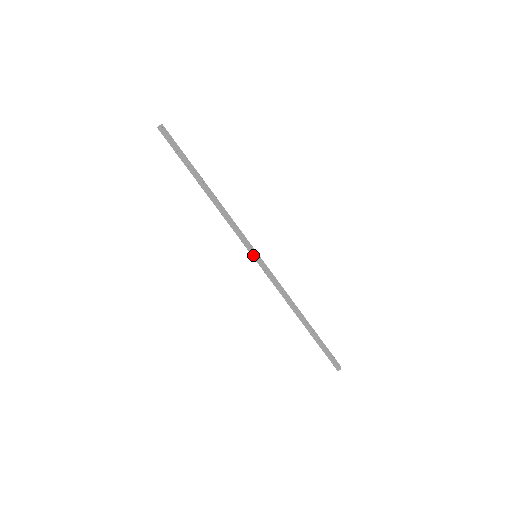
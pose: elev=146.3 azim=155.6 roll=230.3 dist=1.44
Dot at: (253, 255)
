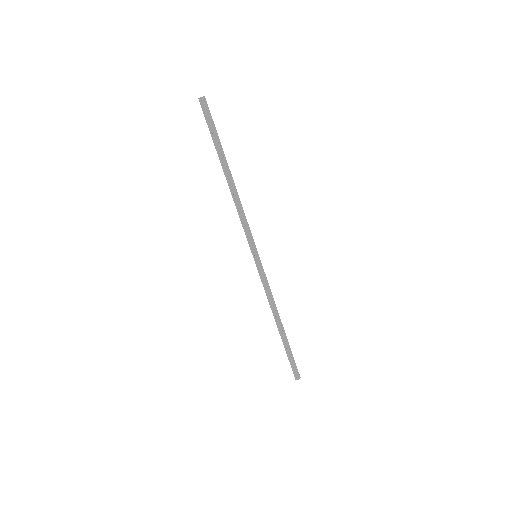
Dot at: (253, 254)
